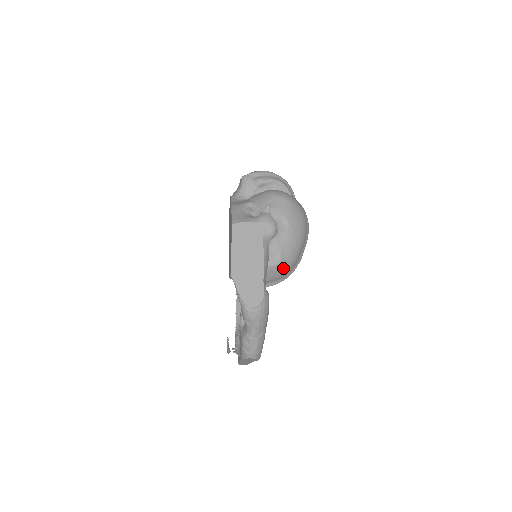
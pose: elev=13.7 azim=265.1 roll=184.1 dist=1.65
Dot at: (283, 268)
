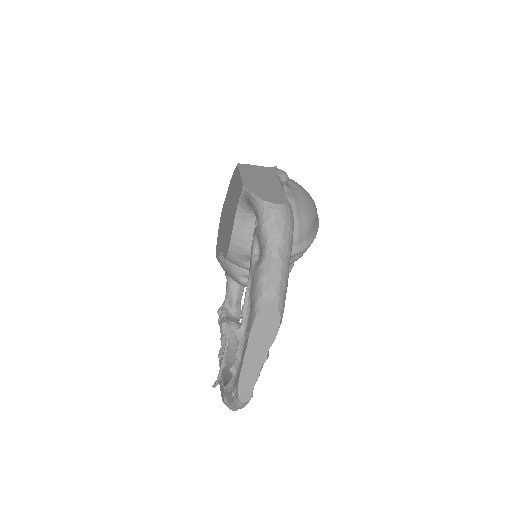
Dot at: (299, 223)
